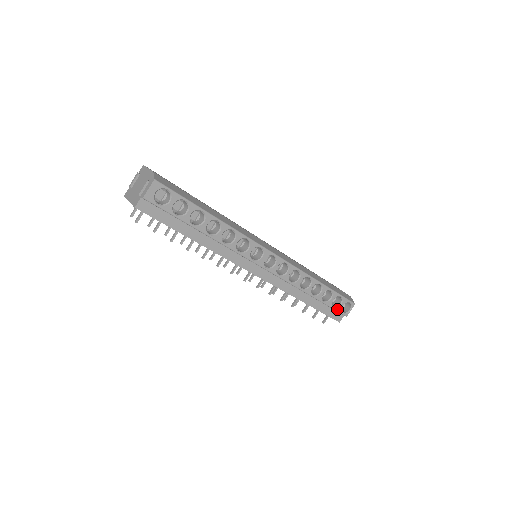
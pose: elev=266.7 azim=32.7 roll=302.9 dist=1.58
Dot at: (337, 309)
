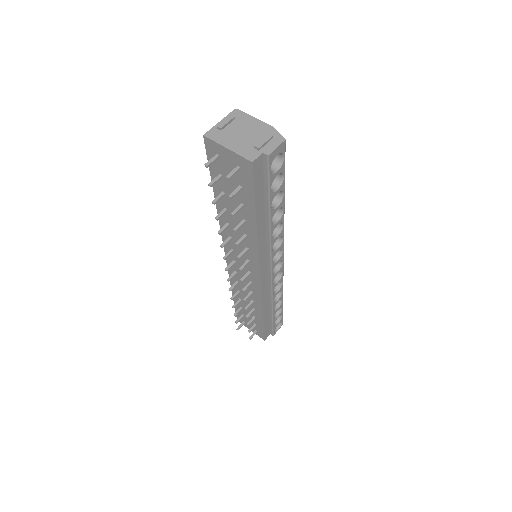
Dot at: (274, 327)
